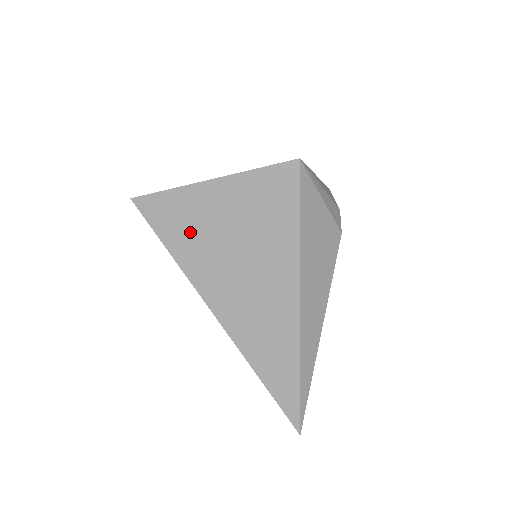
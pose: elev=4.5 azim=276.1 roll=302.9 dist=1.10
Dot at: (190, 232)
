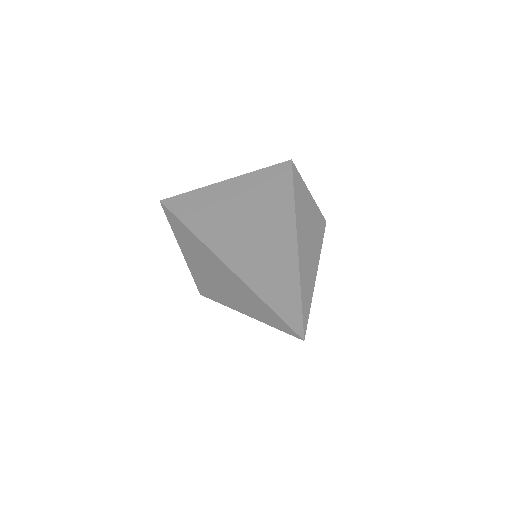
Dot at: (206, 211)
